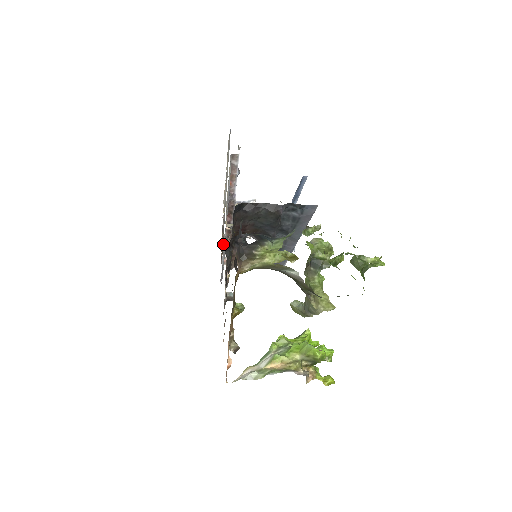
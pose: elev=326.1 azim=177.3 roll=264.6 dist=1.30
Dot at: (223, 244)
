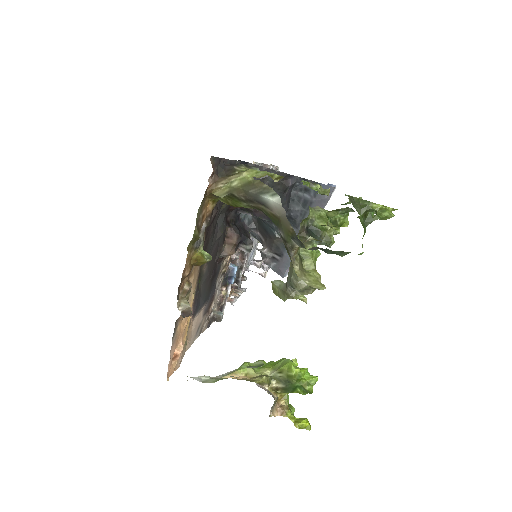
Dot at: (237, 289)
